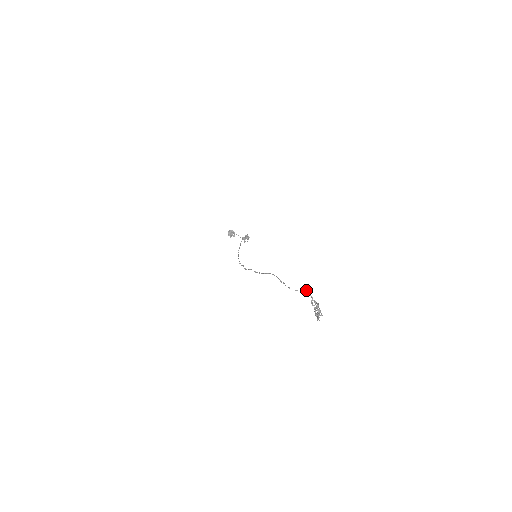
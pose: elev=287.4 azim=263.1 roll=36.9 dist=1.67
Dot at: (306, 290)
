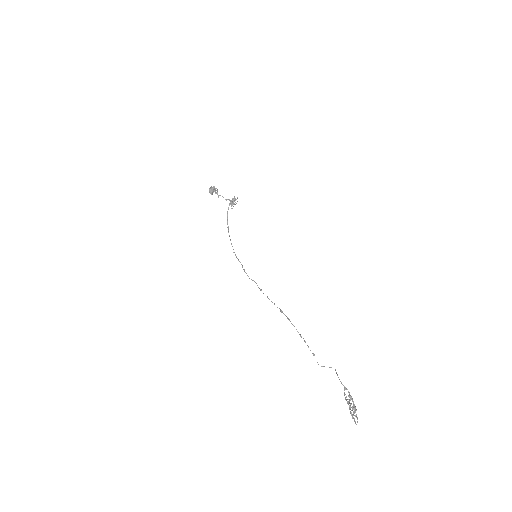
Dot at: (337, 374)
